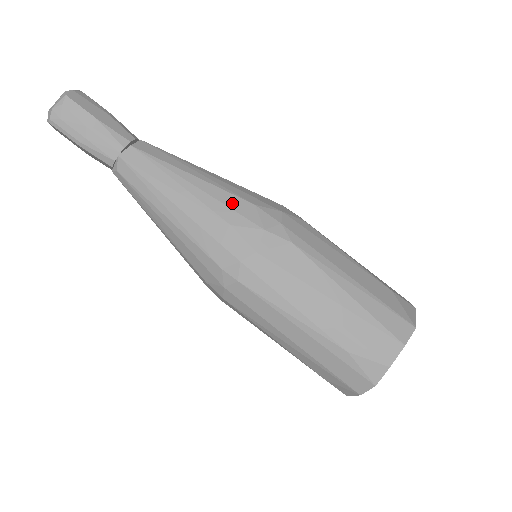
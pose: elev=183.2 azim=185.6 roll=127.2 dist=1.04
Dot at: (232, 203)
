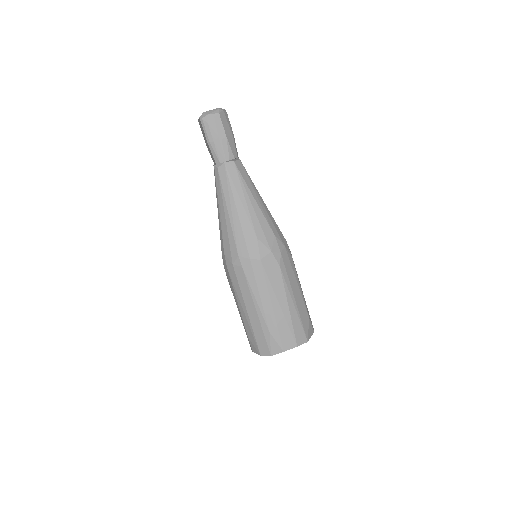
Dot at: (265, 227)
